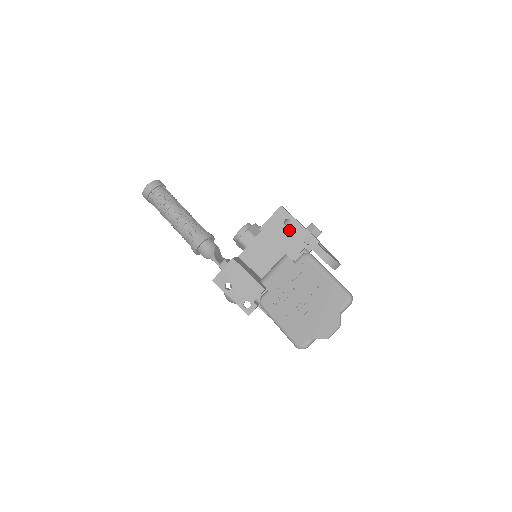
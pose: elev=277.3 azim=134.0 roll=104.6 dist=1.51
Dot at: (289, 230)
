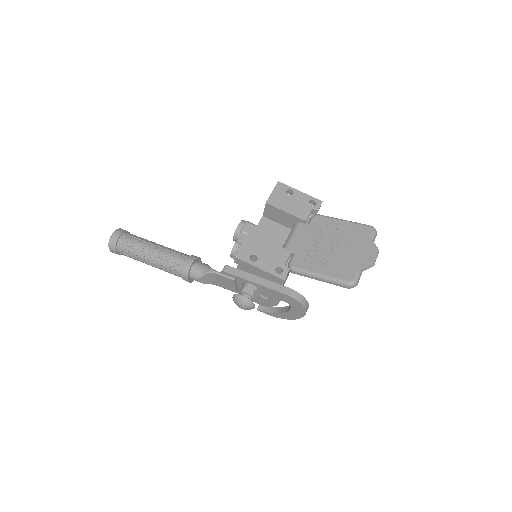
Dot at: (293, 198)
